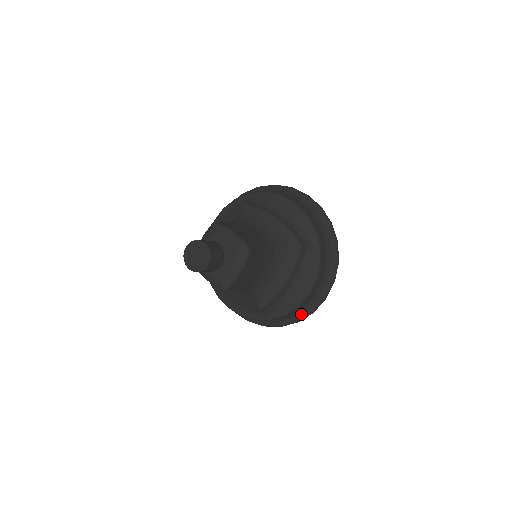
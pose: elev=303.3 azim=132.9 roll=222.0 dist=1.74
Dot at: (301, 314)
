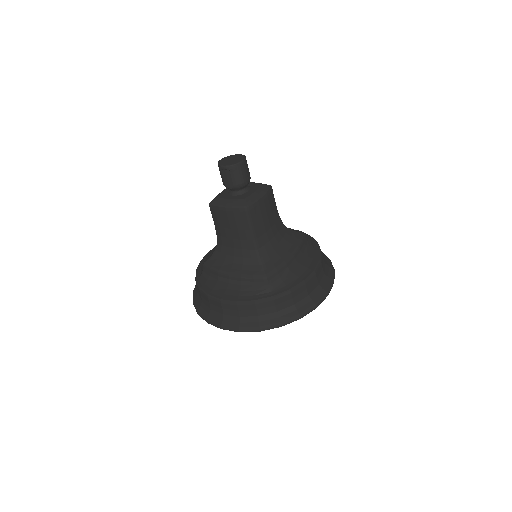
Dot at: (304, 305)
